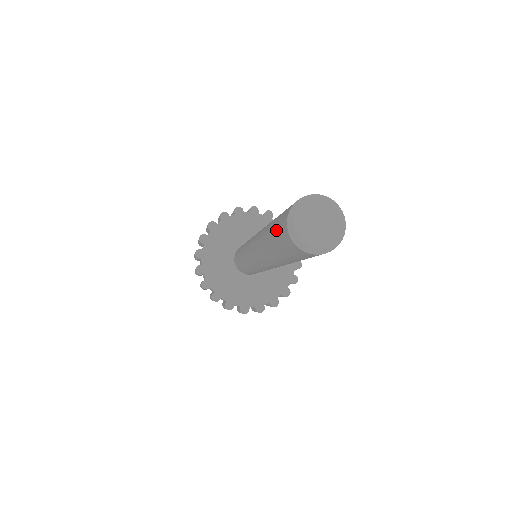
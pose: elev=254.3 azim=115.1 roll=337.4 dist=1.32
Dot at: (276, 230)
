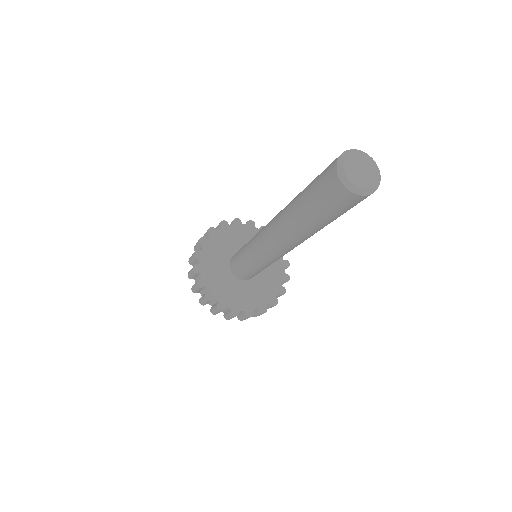
Dot at: (318, 177)
